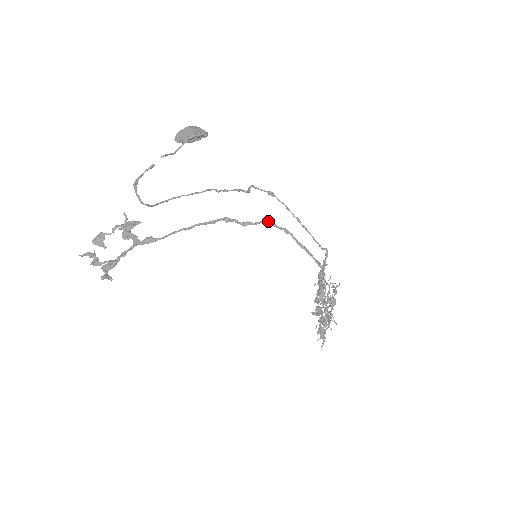
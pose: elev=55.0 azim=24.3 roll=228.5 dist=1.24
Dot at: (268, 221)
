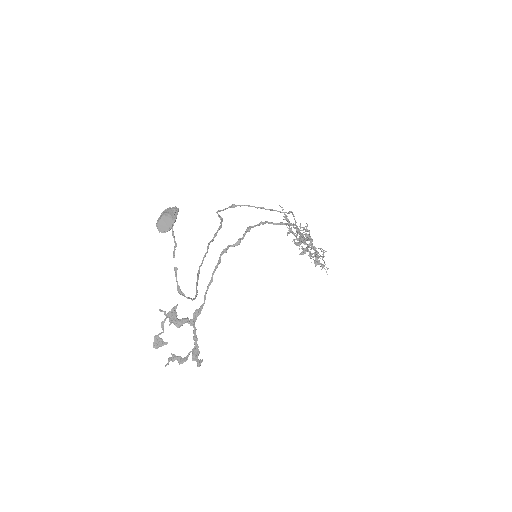
Dot at: (249, 228)
